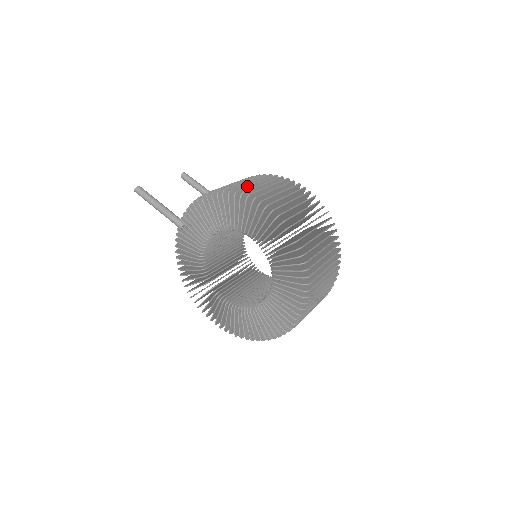
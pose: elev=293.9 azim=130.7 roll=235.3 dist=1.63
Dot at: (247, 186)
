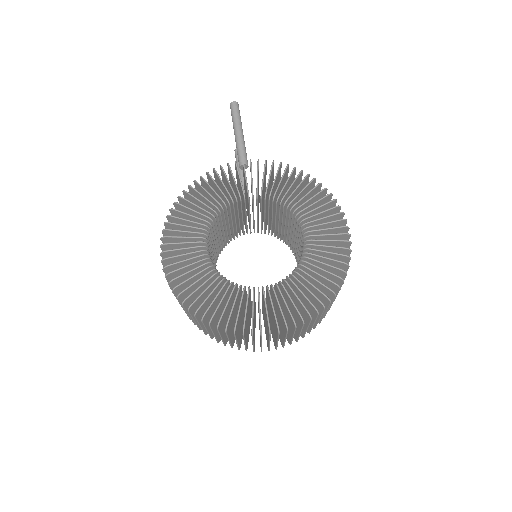
Dot at: occluded
